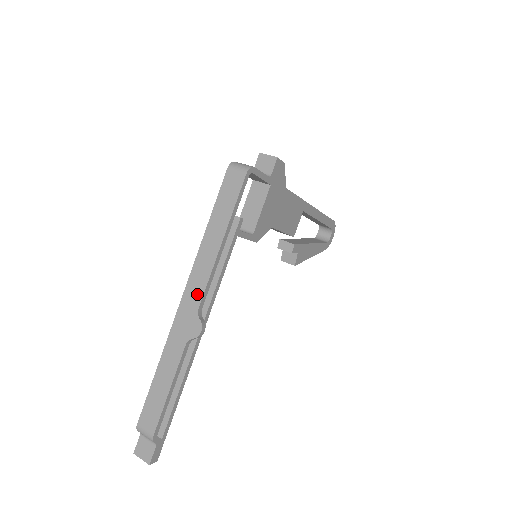
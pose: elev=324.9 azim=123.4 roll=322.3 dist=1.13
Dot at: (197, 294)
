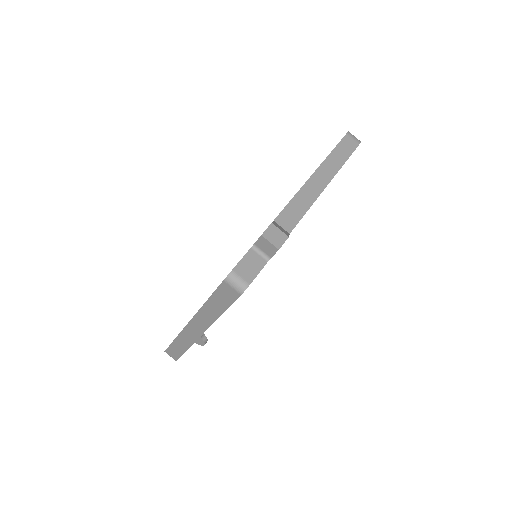
Dot at: (200, 329)
